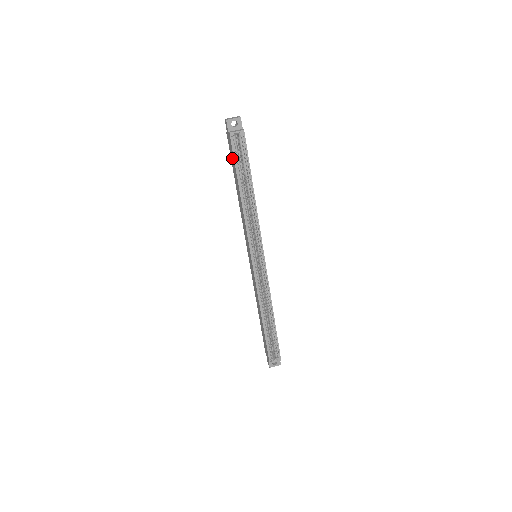
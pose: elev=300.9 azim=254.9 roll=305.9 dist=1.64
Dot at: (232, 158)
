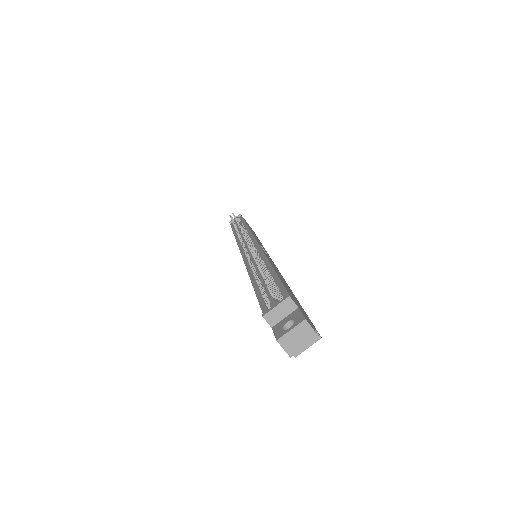
Dot at: occluded
